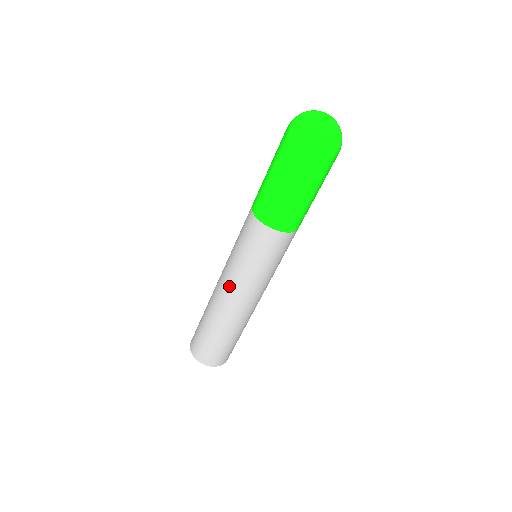
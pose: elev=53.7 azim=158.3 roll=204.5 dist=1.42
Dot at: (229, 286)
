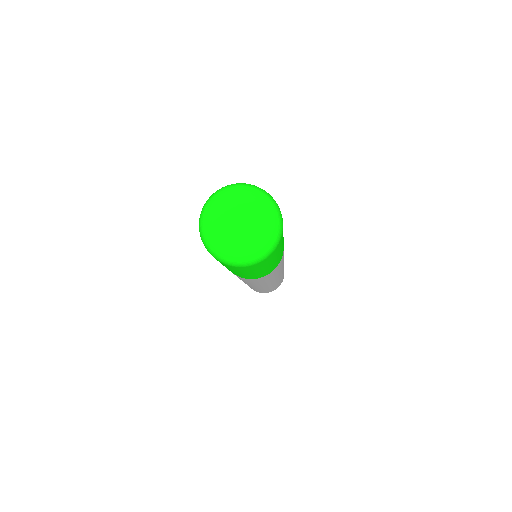
Dot at: occluded
